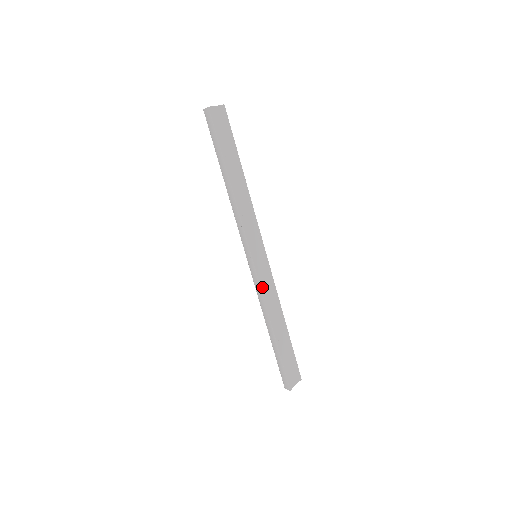
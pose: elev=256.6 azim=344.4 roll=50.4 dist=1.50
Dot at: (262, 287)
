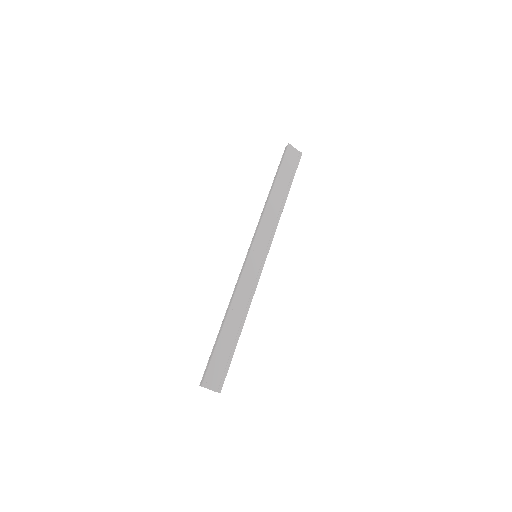
Dot at: (243, 277)
